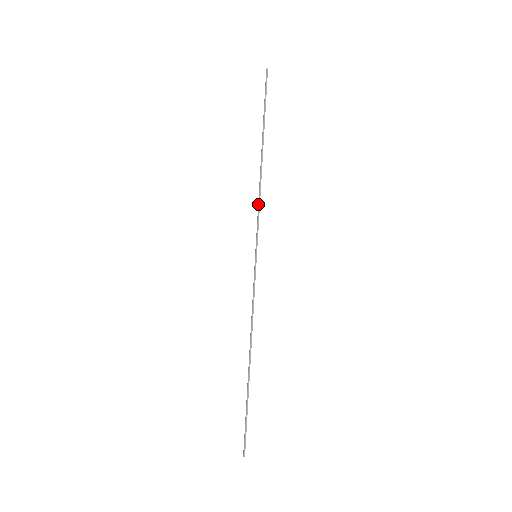
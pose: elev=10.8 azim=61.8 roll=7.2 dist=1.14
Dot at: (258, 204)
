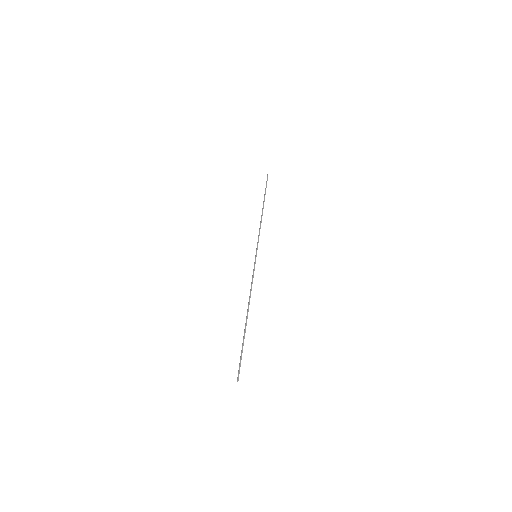
Dot at: (259, 230)
